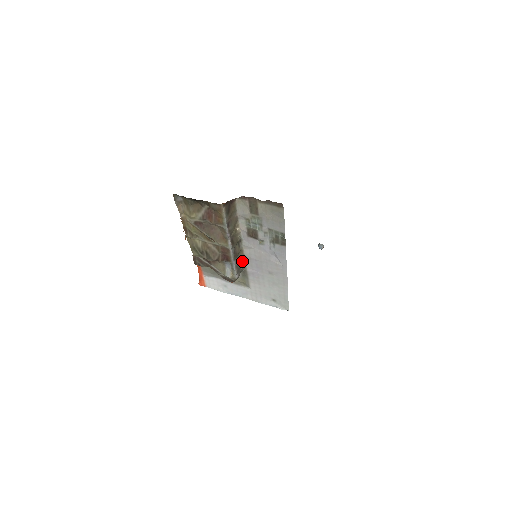
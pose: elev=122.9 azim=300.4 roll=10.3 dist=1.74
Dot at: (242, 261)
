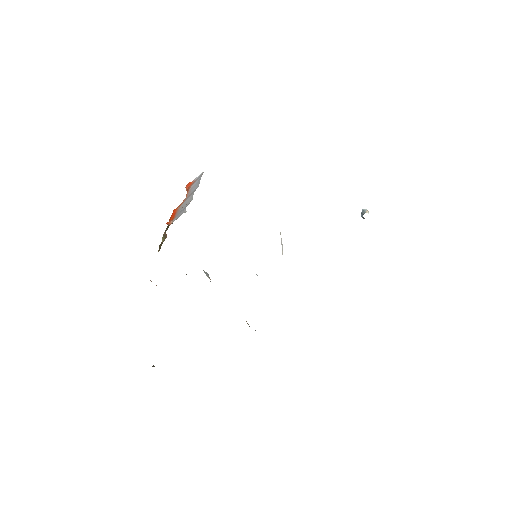
Dot at: occluded
